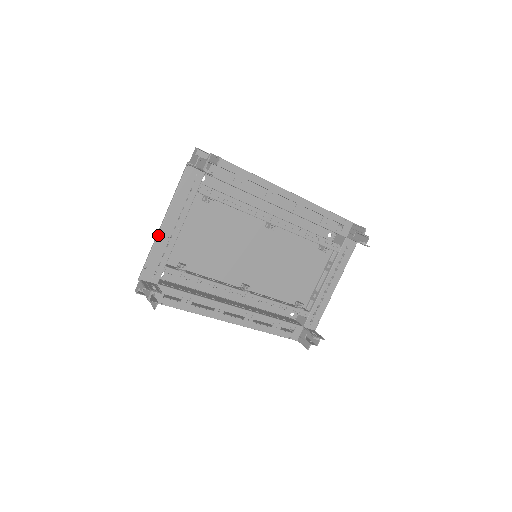
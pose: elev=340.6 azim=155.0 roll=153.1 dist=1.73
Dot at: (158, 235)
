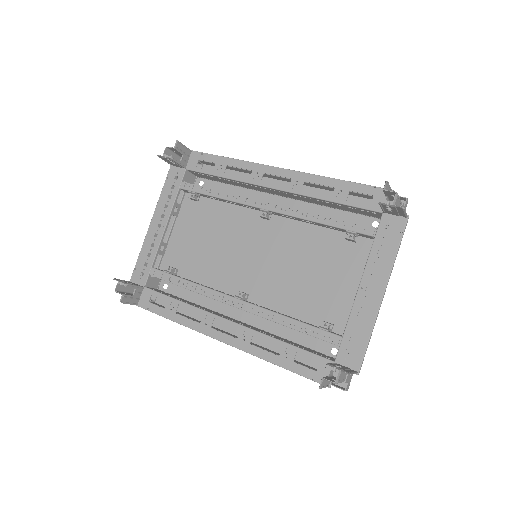
Dot at: (146, 235)
